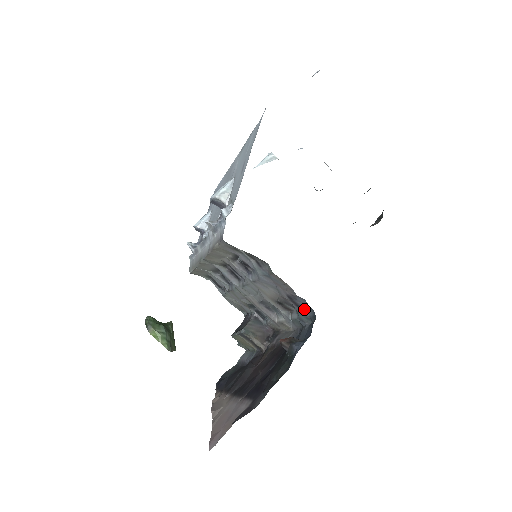
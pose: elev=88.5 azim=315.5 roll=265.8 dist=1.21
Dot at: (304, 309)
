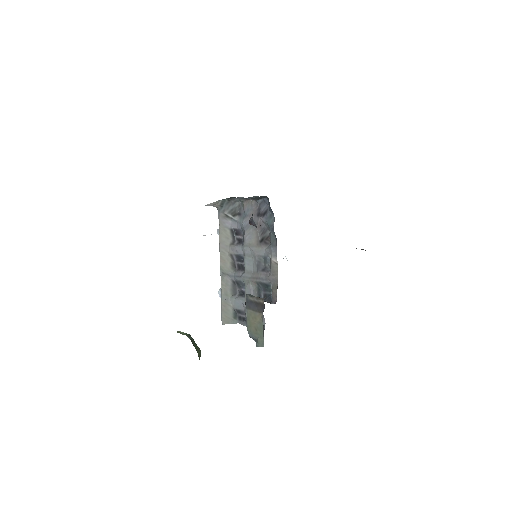
Dot at: (267, 212)
